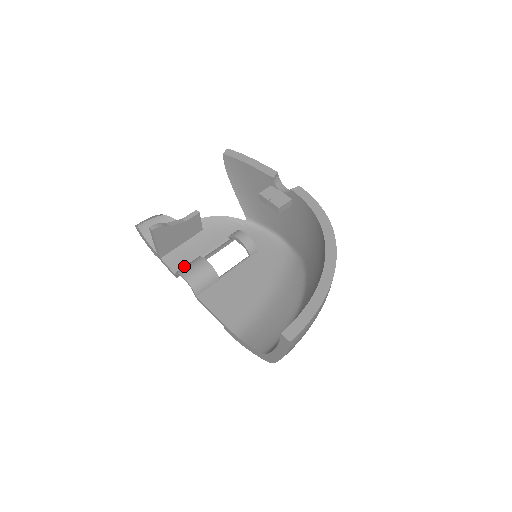
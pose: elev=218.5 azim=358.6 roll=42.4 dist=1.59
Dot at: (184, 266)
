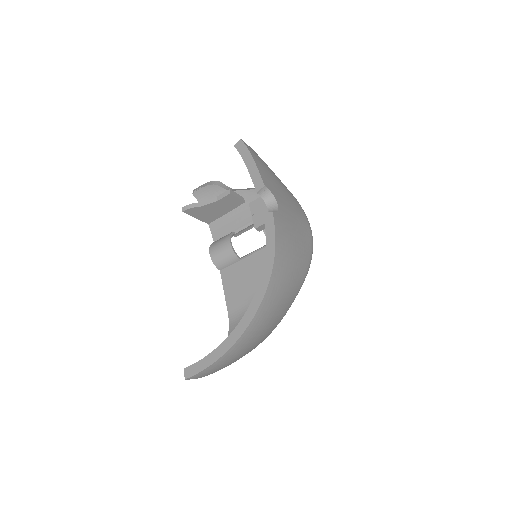
Dot at: occluded
